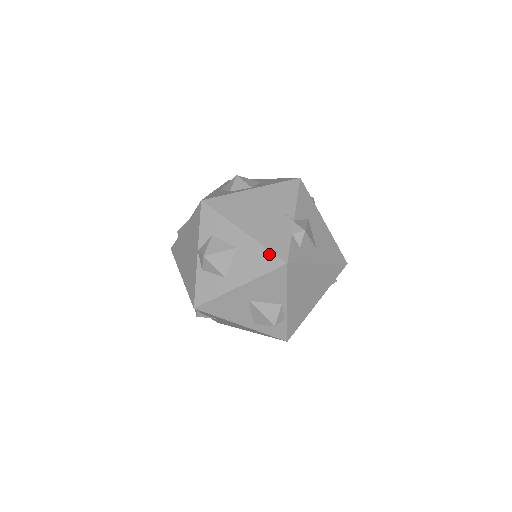
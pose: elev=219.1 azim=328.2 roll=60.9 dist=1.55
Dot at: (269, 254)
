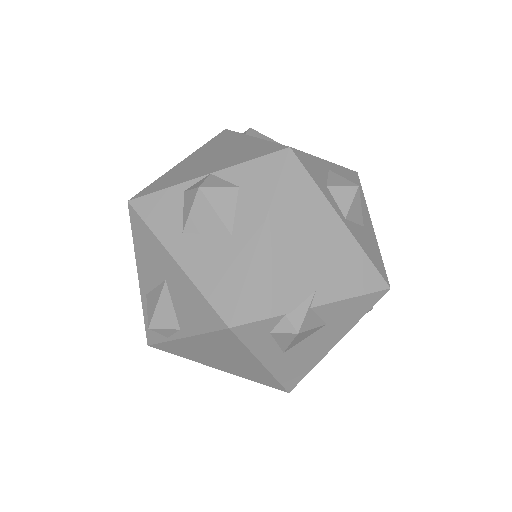
Dot at: (236, 292)
